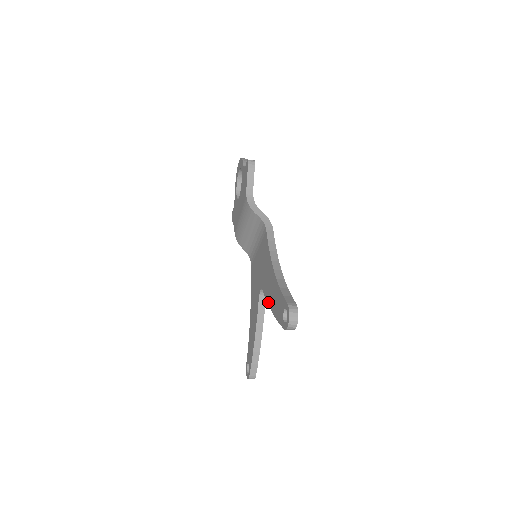
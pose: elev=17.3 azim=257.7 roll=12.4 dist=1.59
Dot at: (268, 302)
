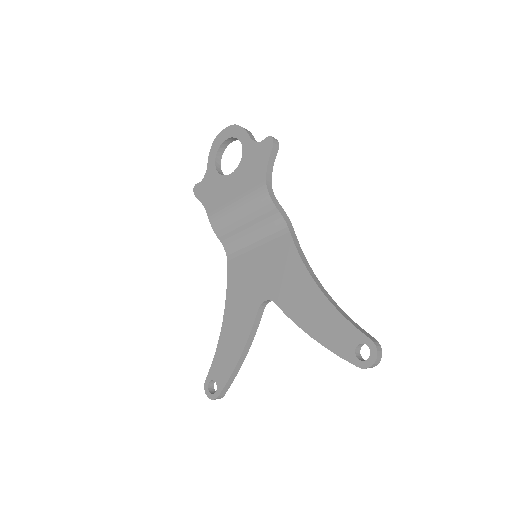
Dot at: (297, 322)
